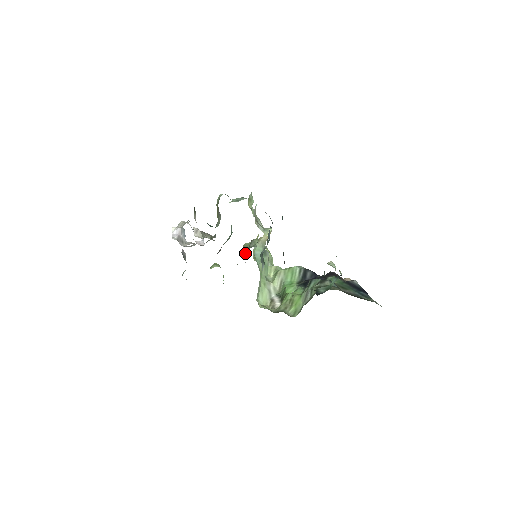
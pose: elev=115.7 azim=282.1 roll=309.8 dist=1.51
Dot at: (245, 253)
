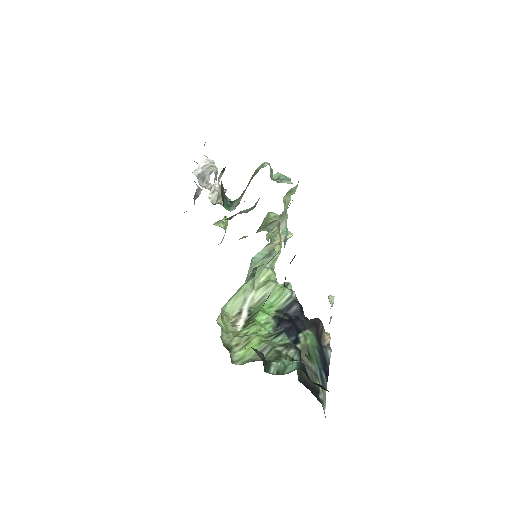
Dot at: (262, 224)
